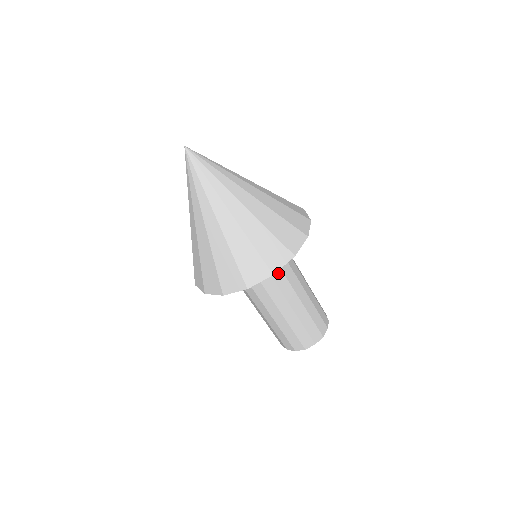
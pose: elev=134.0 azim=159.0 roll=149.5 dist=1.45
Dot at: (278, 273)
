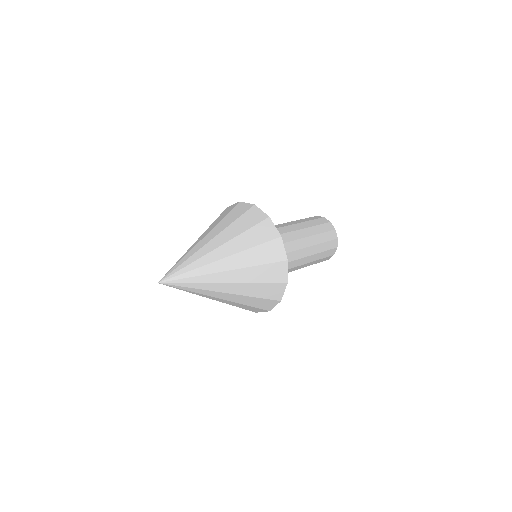
Dot at: occluded
